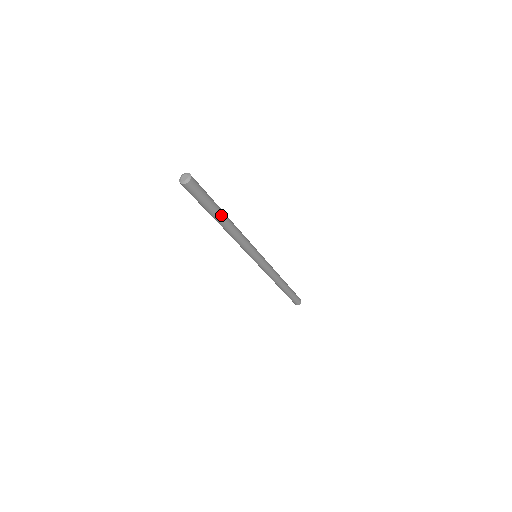
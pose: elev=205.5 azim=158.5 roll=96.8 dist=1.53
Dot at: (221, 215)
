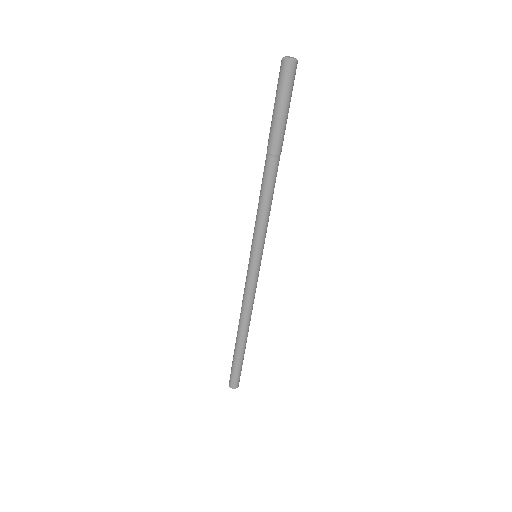
Dot at: (277, 147)
